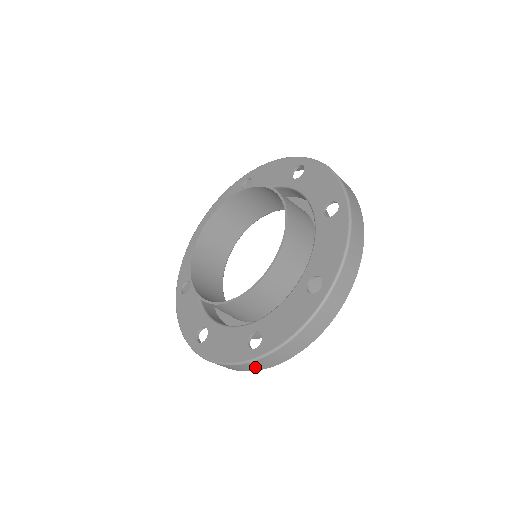
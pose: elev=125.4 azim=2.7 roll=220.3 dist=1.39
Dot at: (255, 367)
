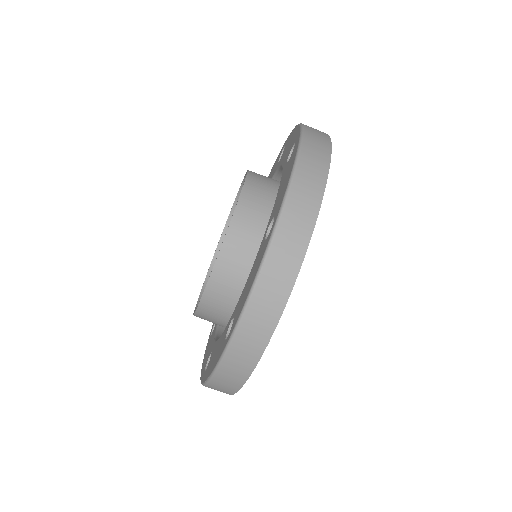
Dot at: occluded
